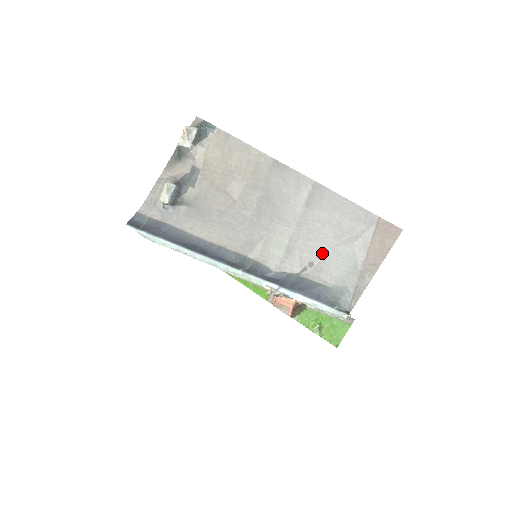
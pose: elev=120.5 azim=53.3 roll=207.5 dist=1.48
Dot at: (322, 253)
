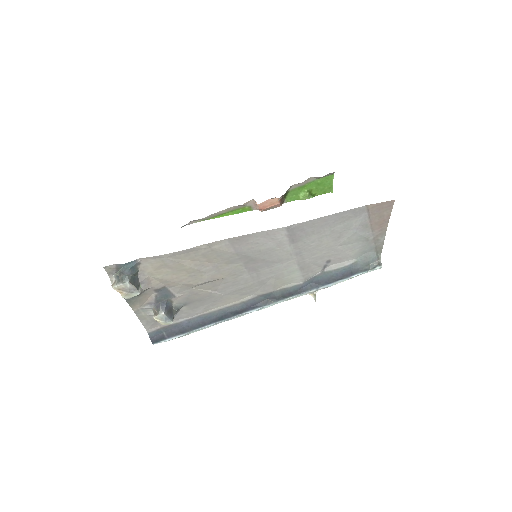
Dot at: (332, 252)
